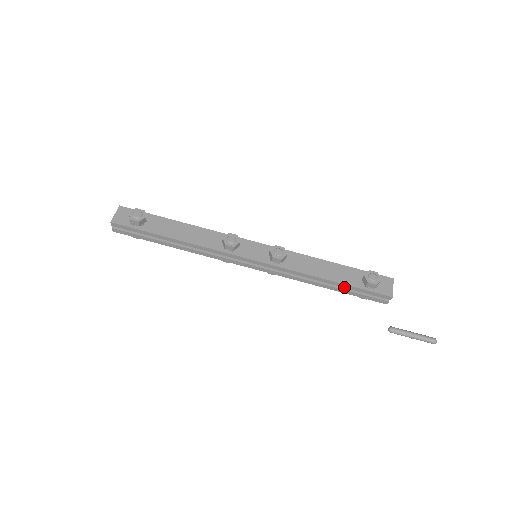
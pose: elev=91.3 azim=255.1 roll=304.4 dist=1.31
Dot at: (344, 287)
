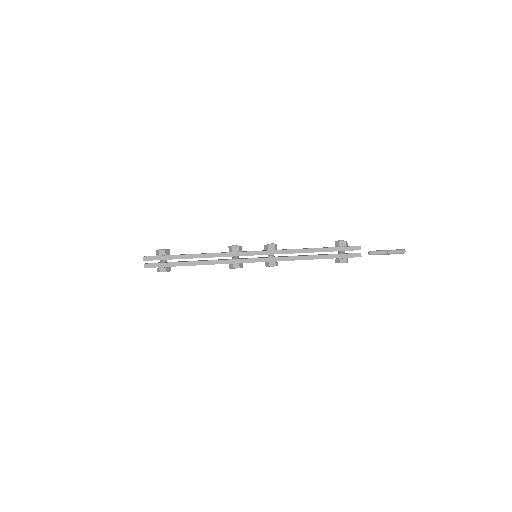
Dot at: (326, 251)
